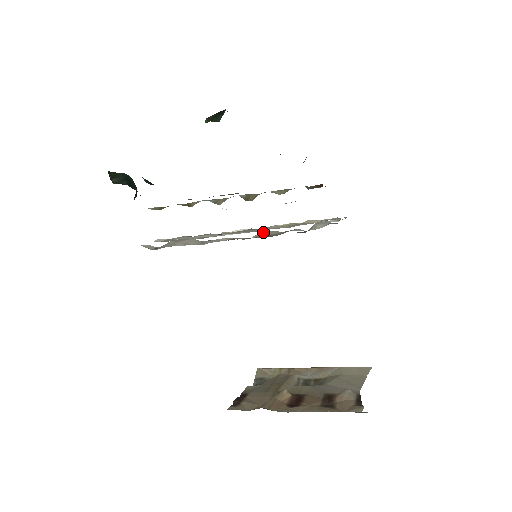
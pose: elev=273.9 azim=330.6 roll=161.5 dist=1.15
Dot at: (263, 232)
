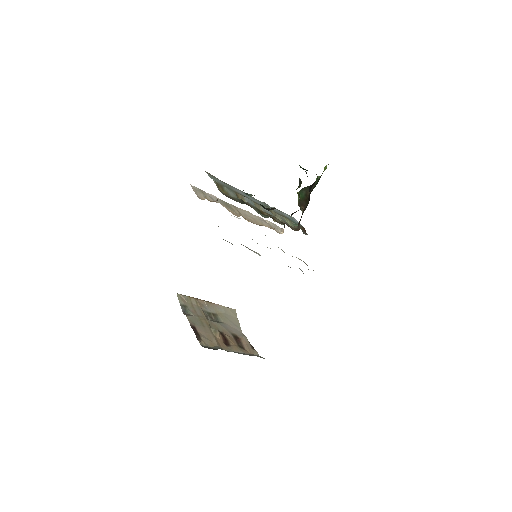
Dot at: occluded
